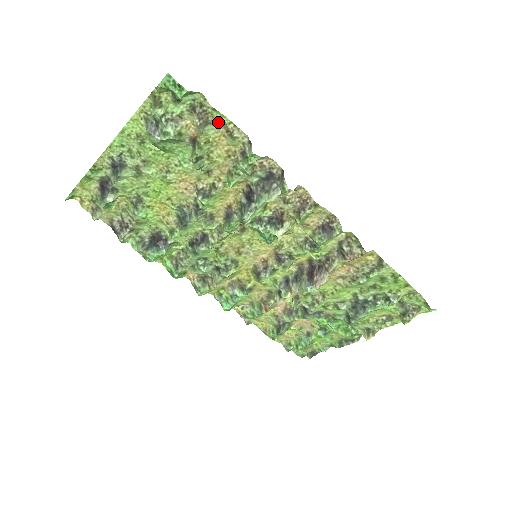
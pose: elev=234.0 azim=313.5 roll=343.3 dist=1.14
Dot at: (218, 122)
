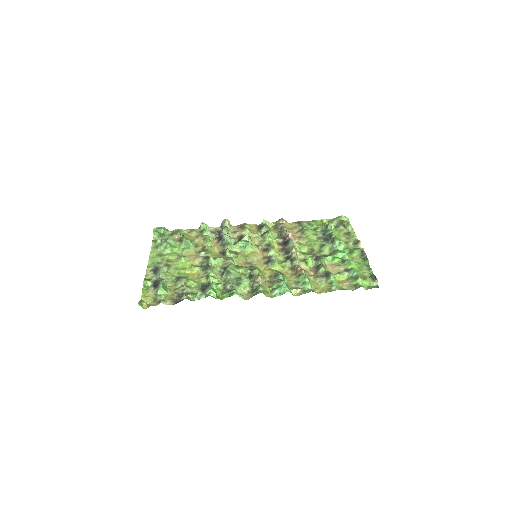
Dot at: (183, 233)
